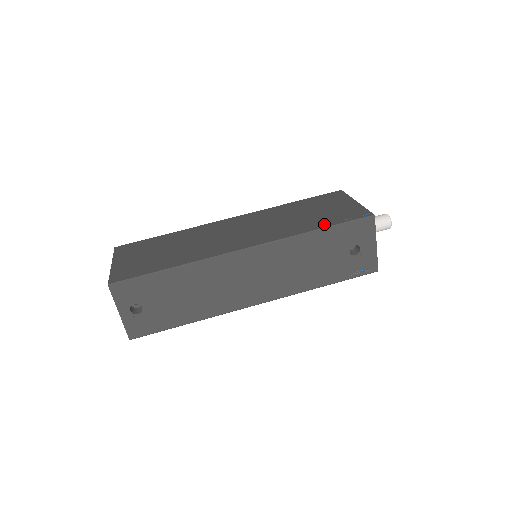
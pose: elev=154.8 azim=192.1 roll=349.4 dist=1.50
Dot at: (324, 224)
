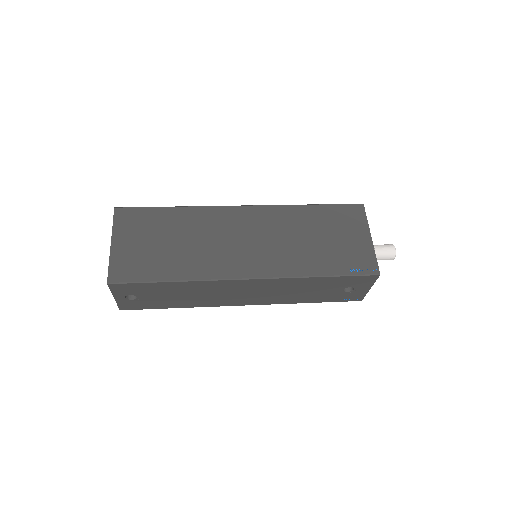
Dot at: (330, 269)
